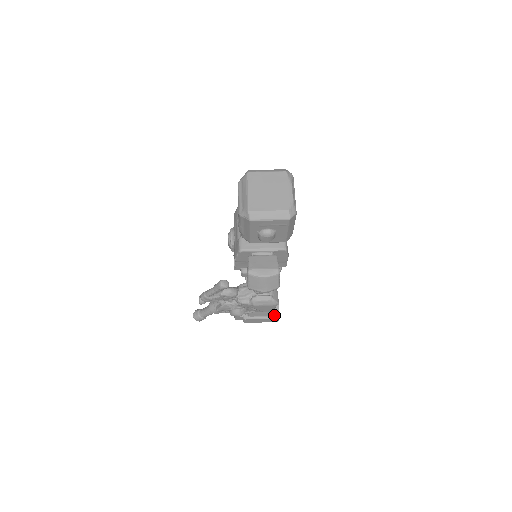
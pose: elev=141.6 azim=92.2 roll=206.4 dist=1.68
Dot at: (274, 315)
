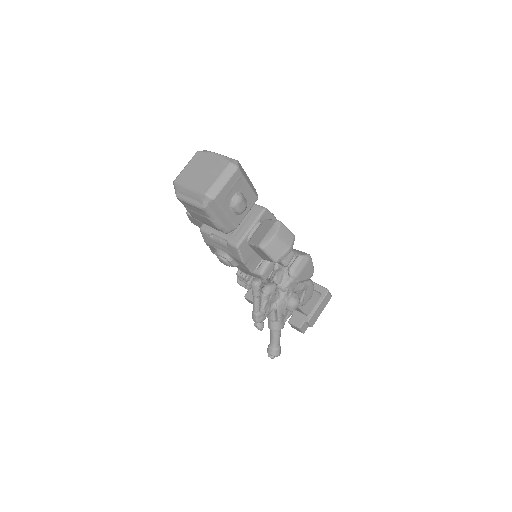
Dot at: (323, 293)
